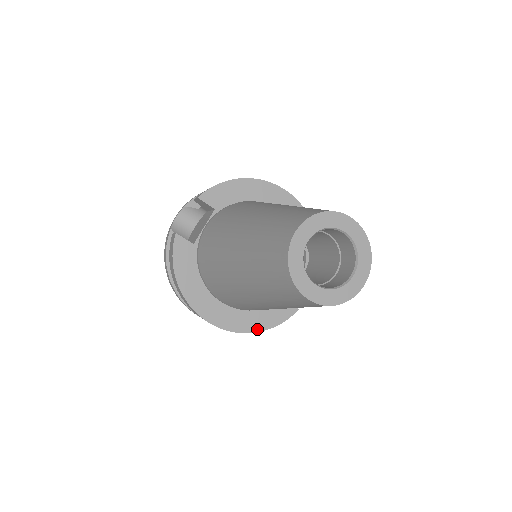
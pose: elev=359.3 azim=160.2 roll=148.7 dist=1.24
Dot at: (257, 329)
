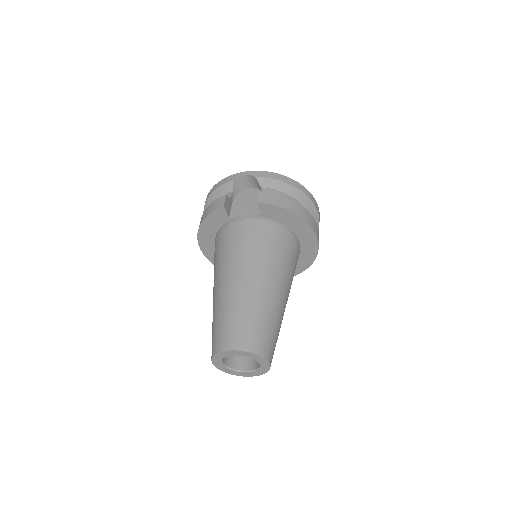
Dot at: occluded
